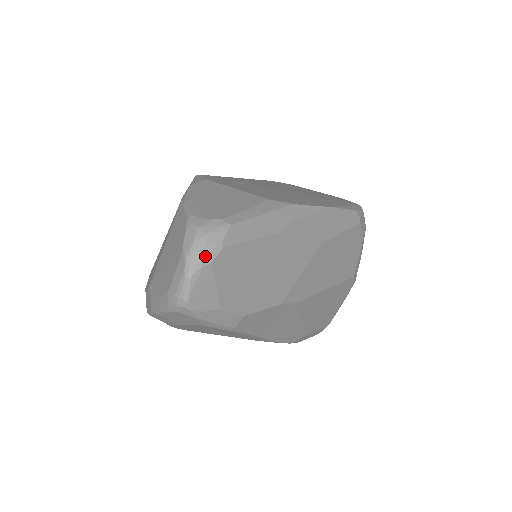
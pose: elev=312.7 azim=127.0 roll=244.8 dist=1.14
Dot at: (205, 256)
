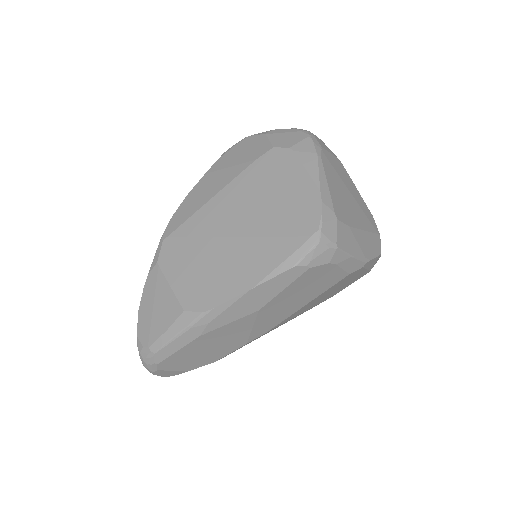
Dot at: (151, 369)
